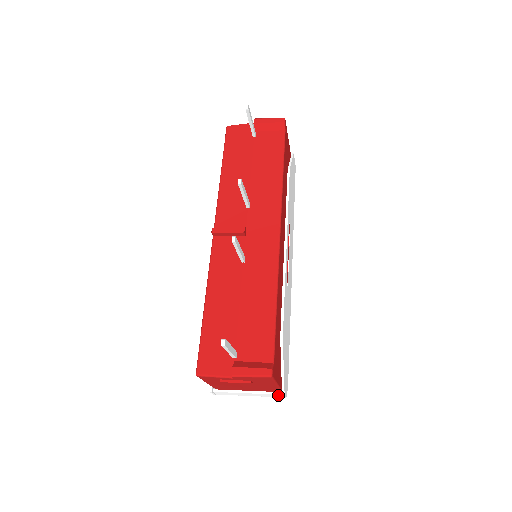
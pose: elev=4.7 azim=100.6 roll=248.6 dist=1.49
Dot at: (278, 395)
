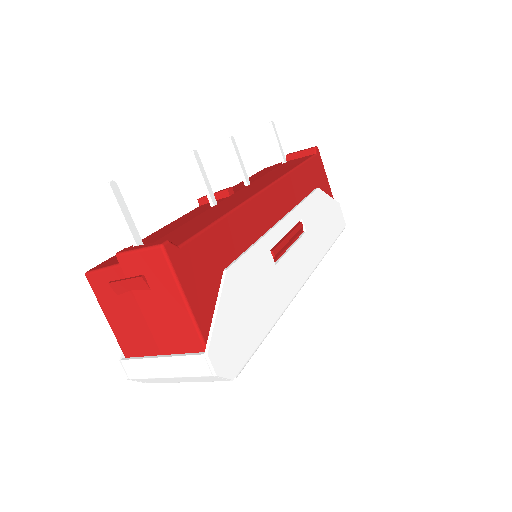
Dot at: (201, 360)
